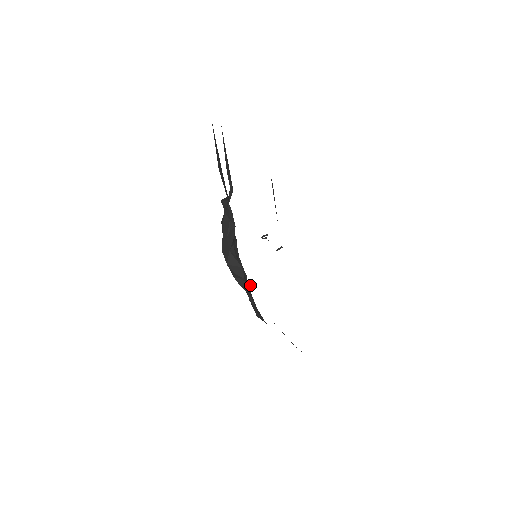
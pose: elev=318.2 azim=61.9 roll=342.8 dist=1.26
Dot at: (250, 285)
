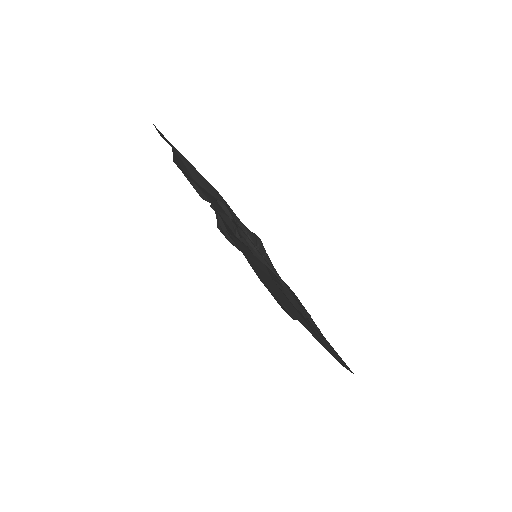
Dot at: (263, 257)
